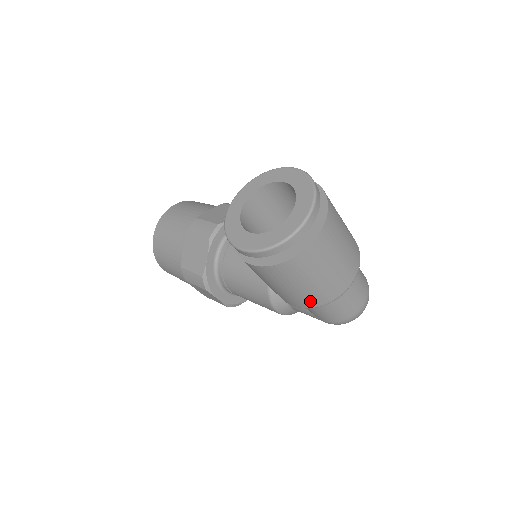
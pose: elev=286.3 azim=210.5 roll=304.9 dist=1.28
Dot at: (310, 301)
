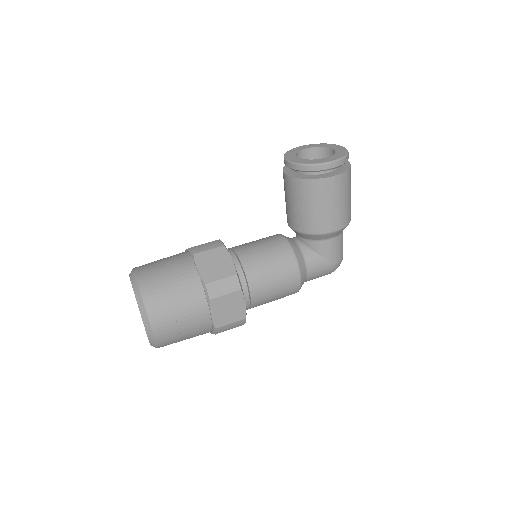
Dot at: (347, 216)
